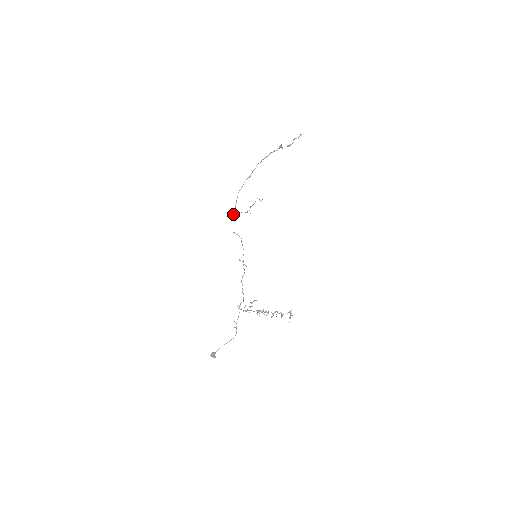
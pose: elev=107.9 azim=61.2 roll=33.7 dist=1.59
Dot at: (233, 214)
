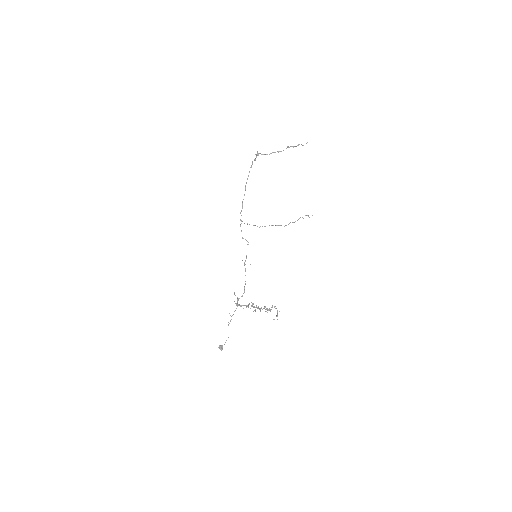
Dot at: occluded
